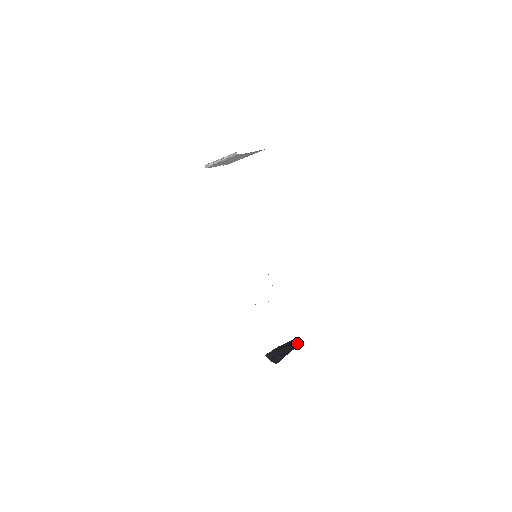
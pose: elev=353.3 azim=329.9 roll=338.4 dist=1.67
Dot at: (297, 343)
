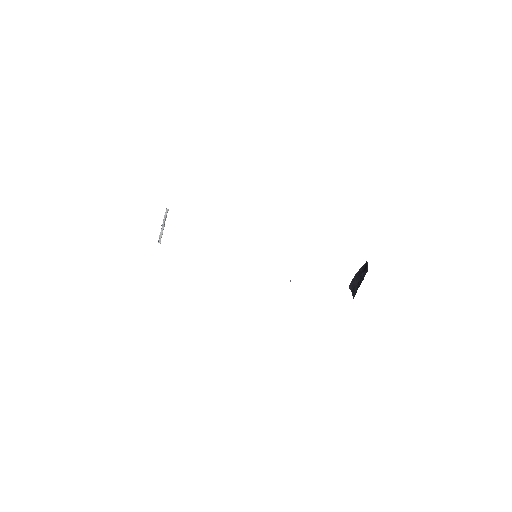
Dot at: (367, 269)
